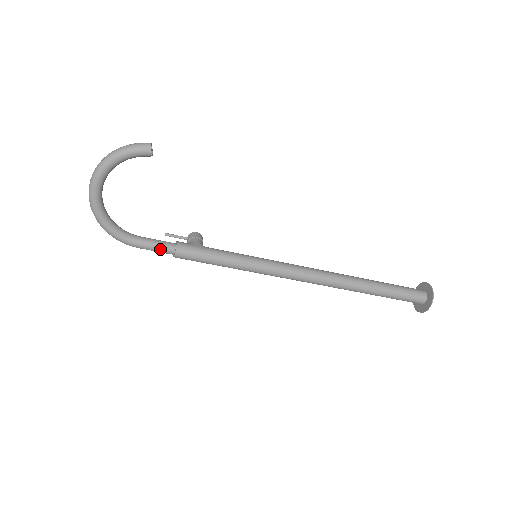
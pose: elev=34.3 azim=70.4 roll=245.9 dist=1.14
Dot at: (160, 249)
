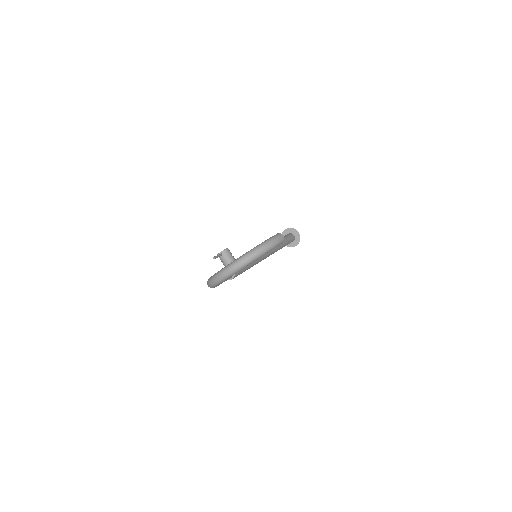
Dot at: (226, 280)
